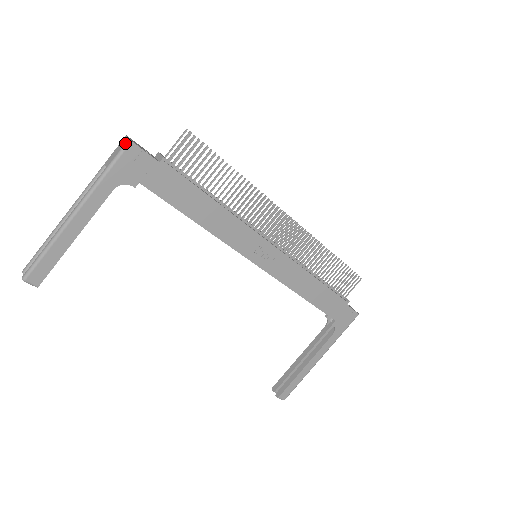
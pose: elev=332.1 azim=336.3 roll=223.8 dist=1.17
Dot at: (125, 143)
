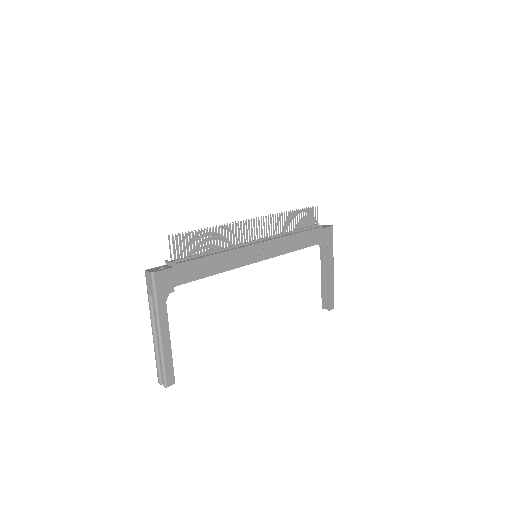
Dot at: (151, 276)
